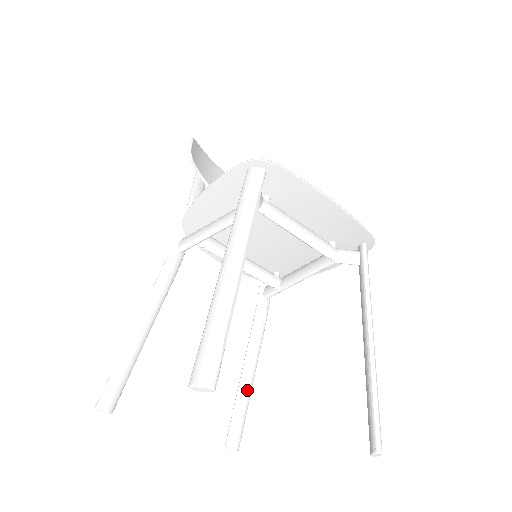
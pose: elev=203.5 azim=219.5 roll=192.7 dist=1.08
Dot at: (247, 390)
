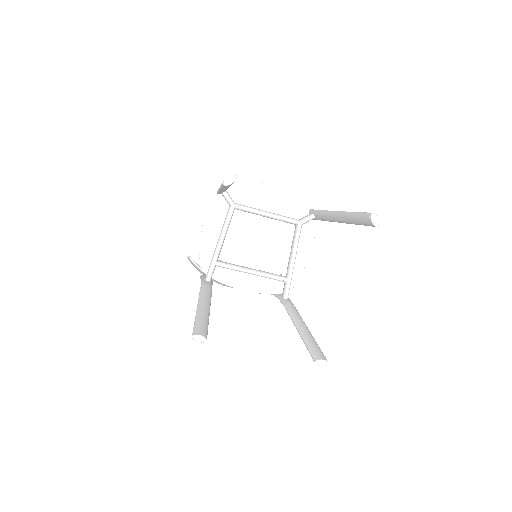
Dot at: (307, 333)
